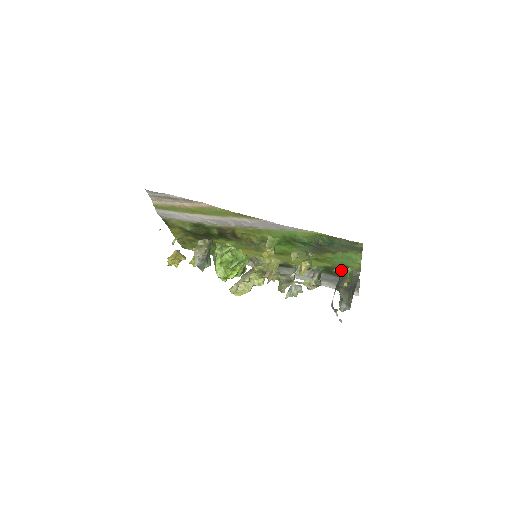
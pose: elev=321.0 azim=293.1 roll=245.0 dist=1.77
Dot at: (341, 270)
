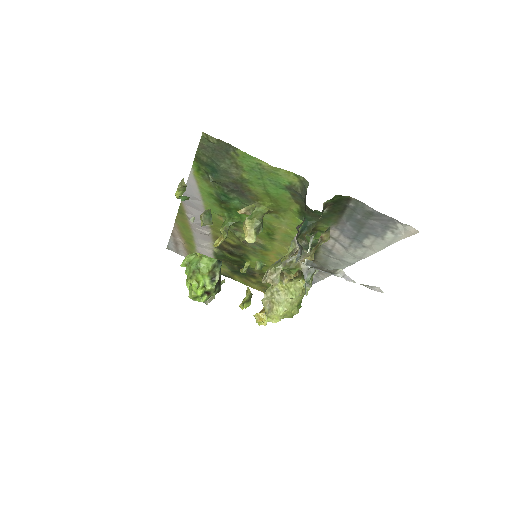
Dot at: (303, 201)
